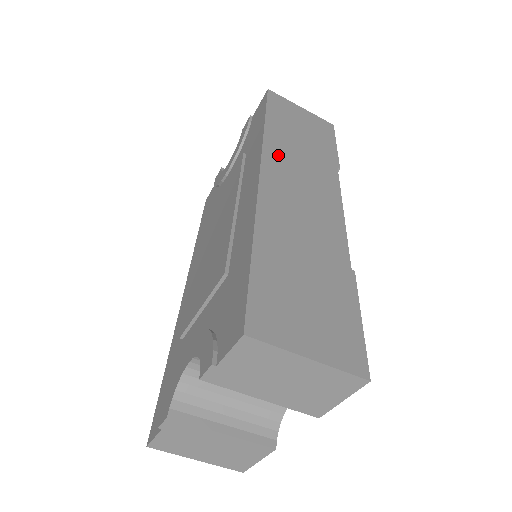
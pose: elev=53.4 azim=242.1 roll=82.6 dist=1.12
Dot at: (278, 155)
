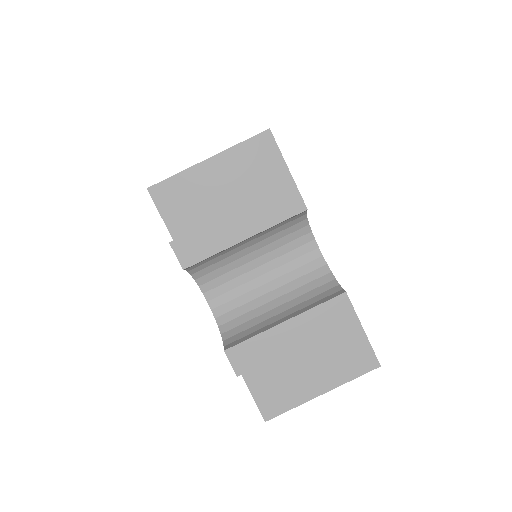
Dot at: occluded
